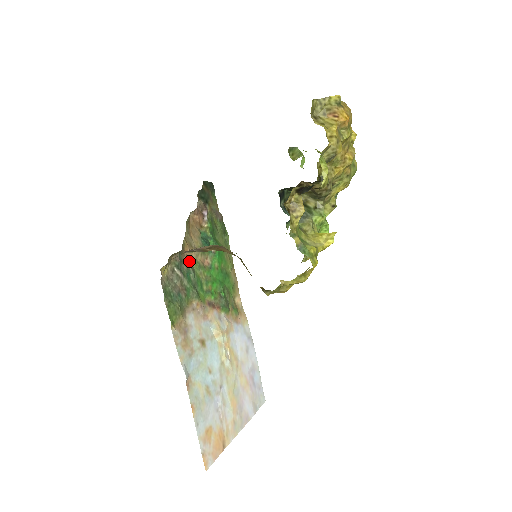
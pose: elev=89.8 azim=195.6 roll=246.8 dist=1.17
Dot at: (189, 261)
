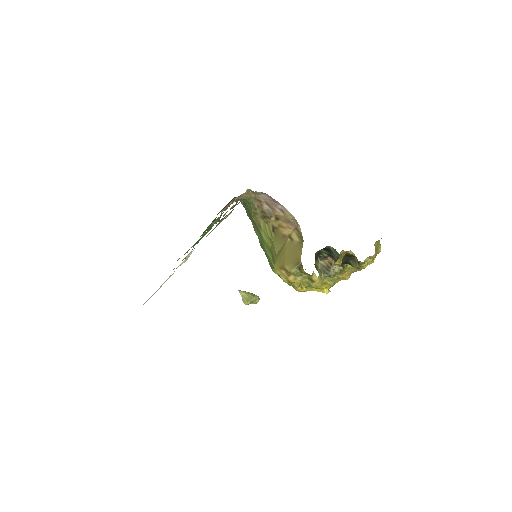
Dot at: occluded
